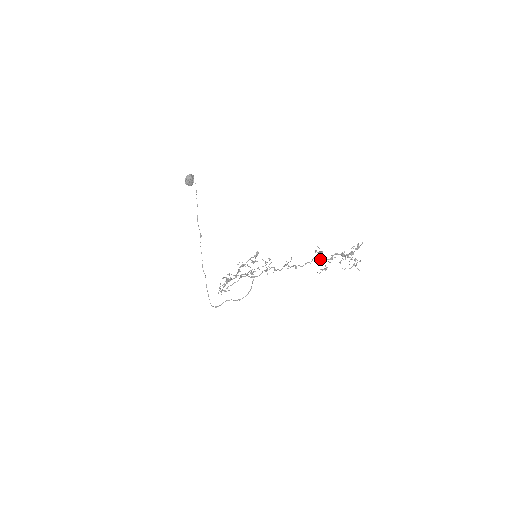
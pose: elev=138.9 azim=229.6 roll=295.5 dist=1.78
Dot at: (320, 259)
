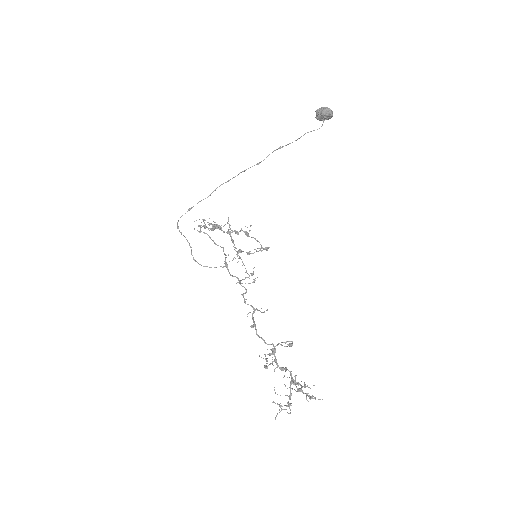
Dot at: occluded
